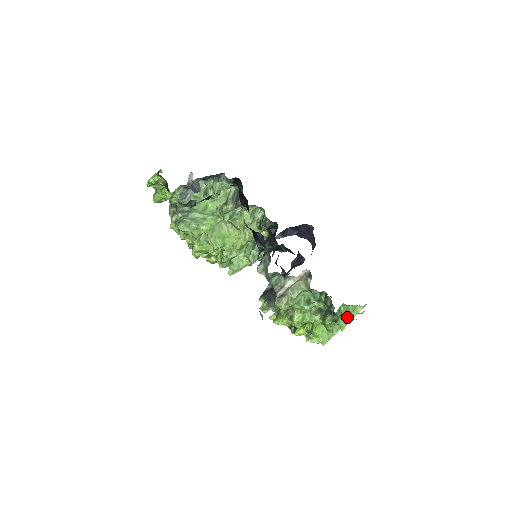
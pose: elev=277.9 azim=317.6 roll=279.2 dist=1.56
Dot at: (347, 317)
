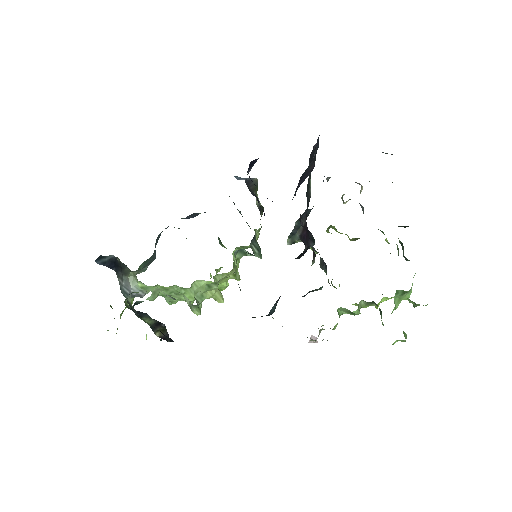
Dot at: (410, 302)
